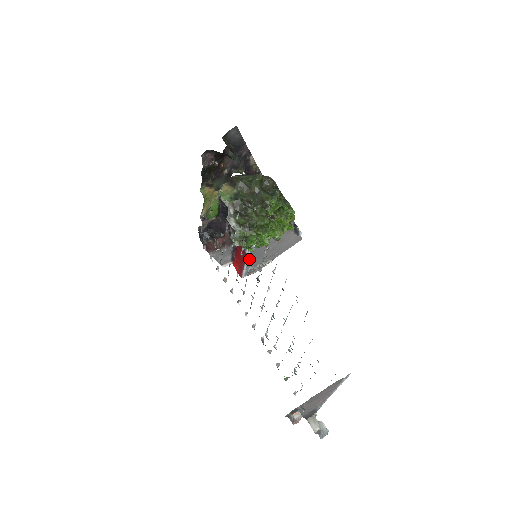
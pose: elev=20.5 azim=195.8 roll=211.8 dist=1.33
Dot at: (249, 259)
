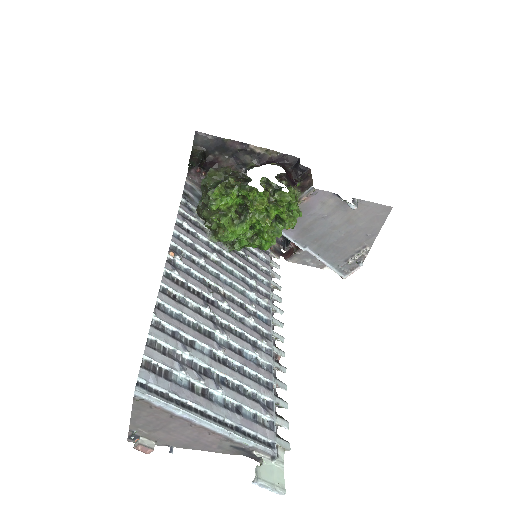
Dot at: (323, 255)
